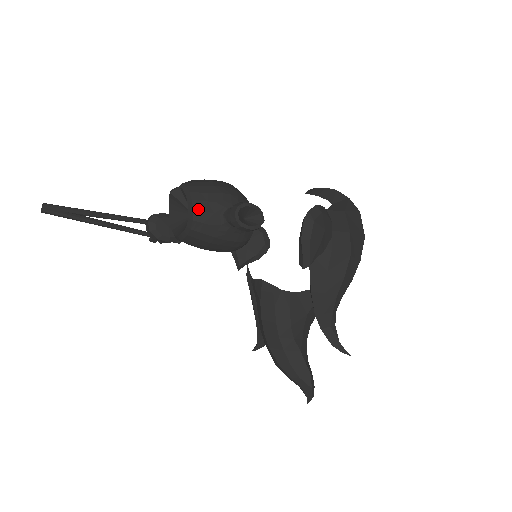
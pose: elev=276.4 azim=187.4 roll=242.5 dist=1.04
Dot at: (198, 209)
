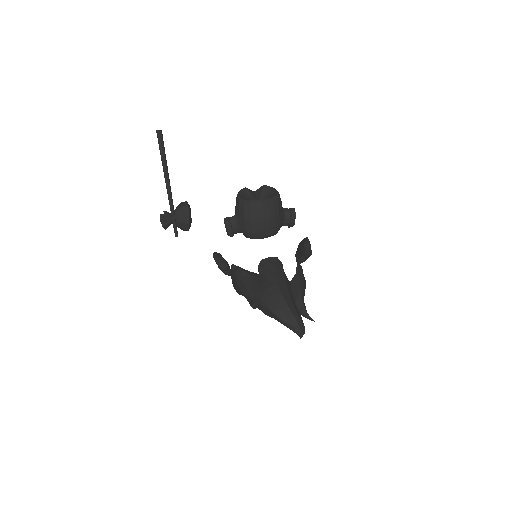
Dot at: (279, 195)
